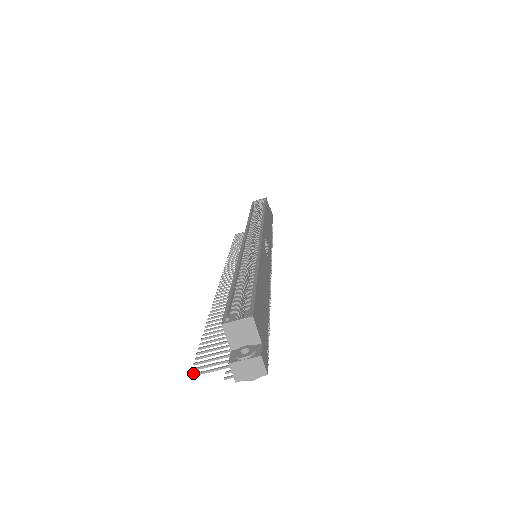
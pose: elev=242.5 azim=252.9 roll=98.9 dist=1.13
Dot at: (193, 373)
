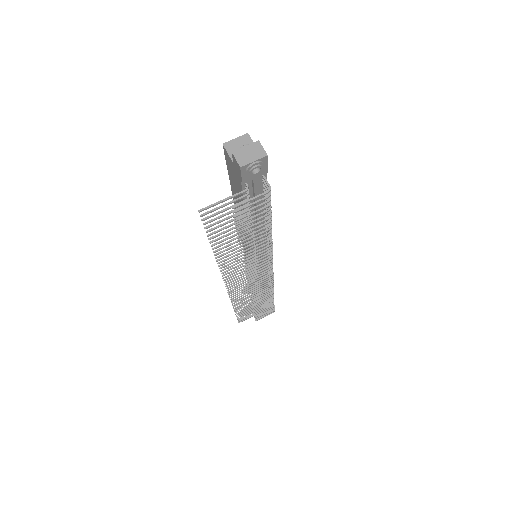
Dot at: (202, 209)
